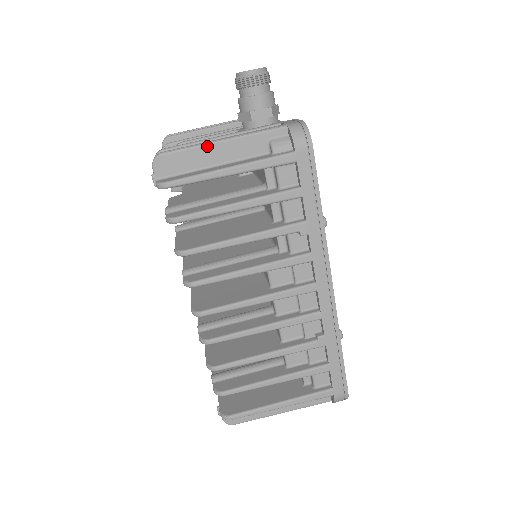
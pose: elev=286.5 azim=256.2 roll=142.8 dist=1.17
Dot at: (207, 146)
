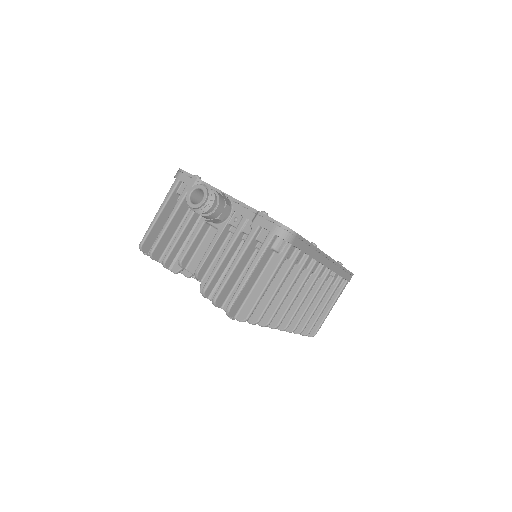
Dot at: (247, 283)
